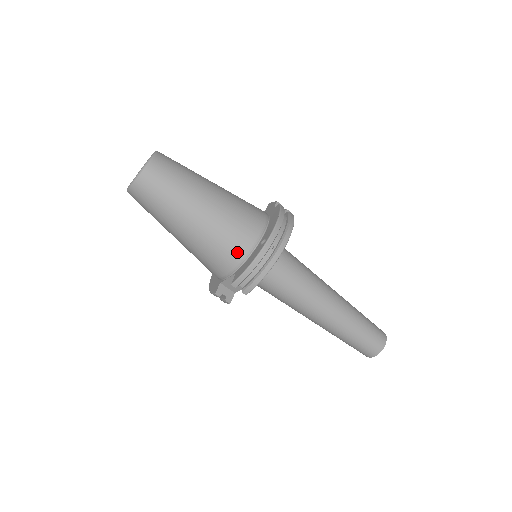
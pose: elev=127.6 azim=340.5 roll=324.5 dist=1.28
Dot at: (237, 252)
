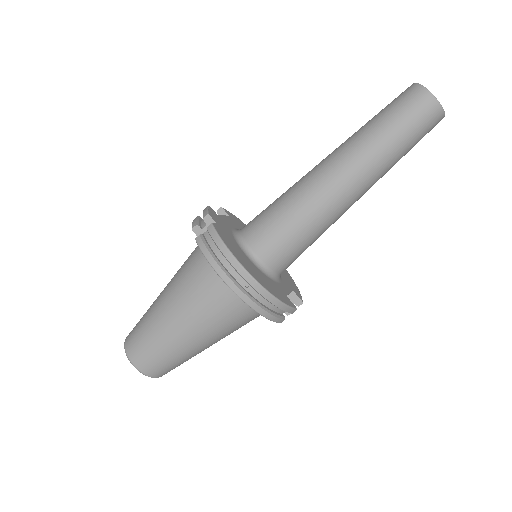
Dot at: (245, 311)
